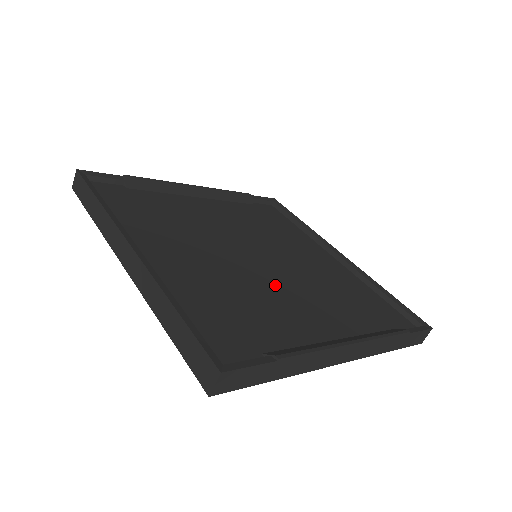
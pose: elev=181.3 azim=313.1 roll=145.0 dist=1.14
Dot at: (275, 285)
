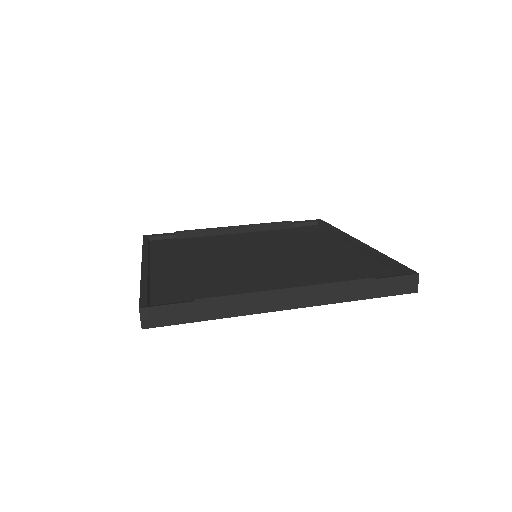
Dot at: (255, 269)
